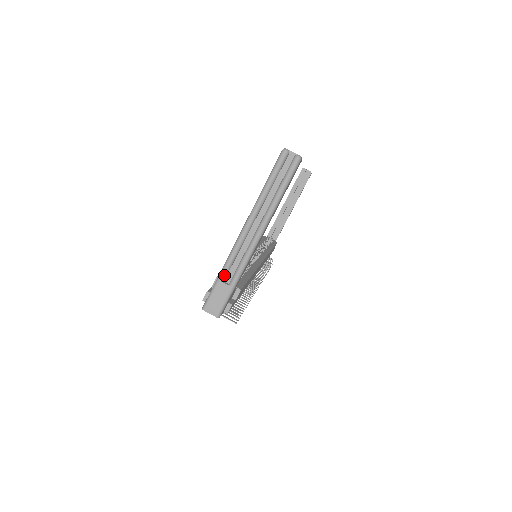
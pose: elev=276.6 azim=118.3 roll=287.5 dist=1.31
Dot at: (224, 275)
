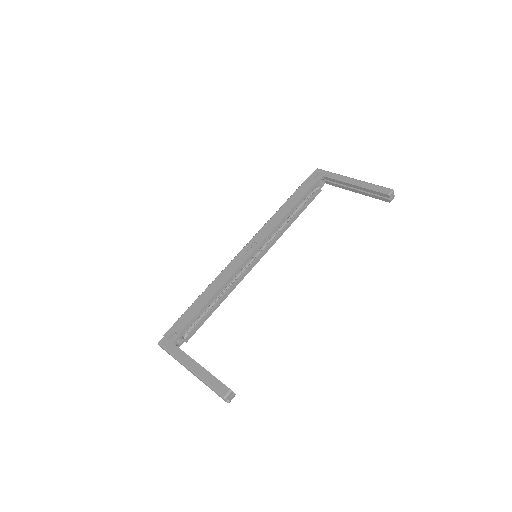
Dot at: (173, 356)
